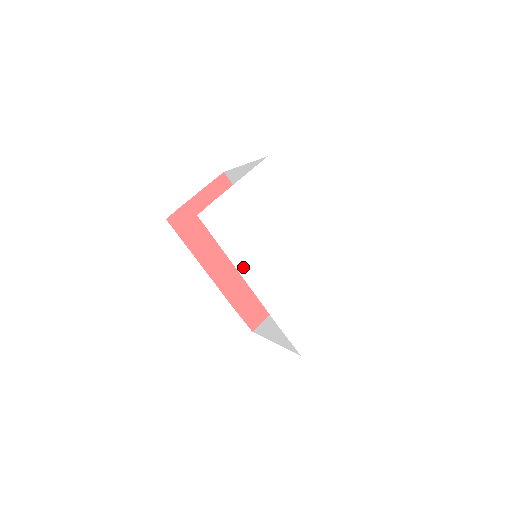
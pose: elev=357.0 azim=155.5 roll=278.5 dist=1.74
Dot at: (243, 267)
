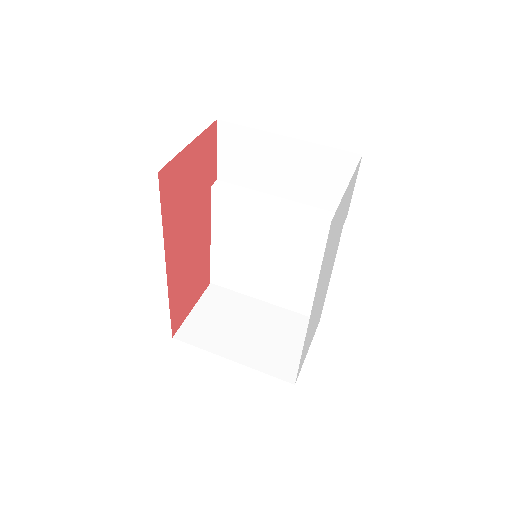
Dot at: (317, 290)
